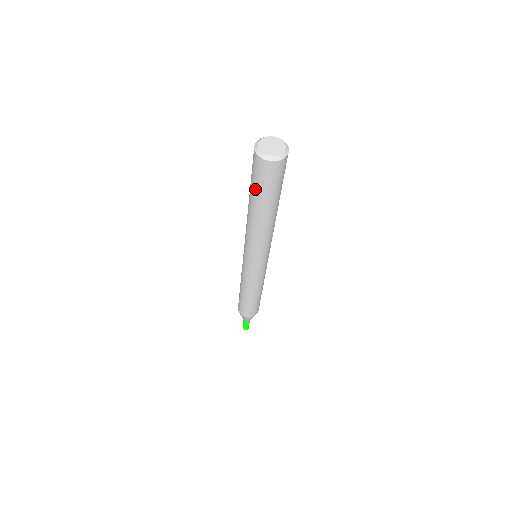
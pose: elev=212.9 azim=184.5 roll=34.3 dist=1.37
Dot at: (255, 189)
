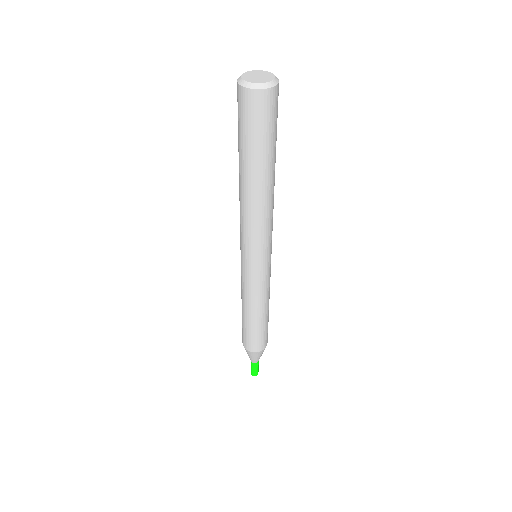
Dot at: (238, 135)
